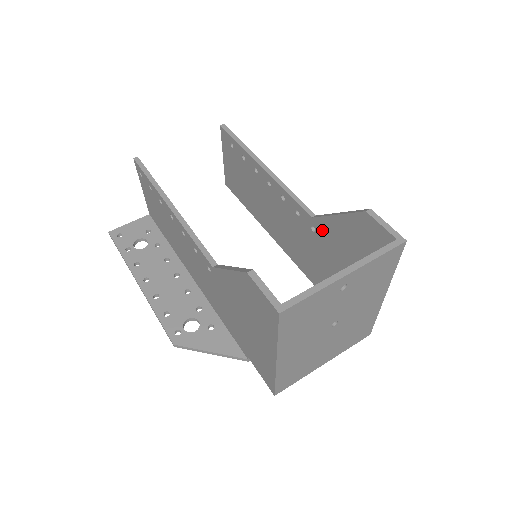
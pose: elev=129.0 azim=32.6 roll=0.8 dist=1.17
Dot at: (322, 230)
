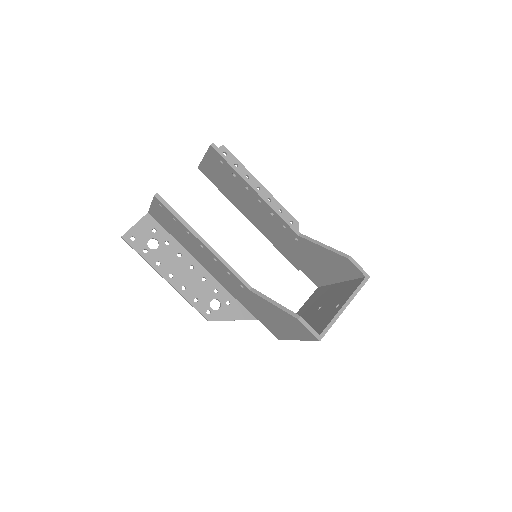
Dot at: (305, 244)
